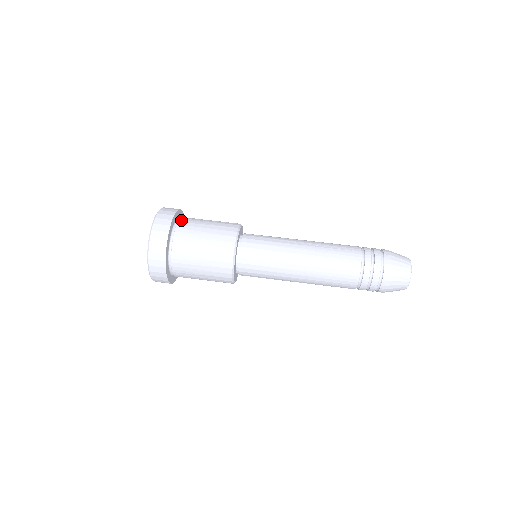
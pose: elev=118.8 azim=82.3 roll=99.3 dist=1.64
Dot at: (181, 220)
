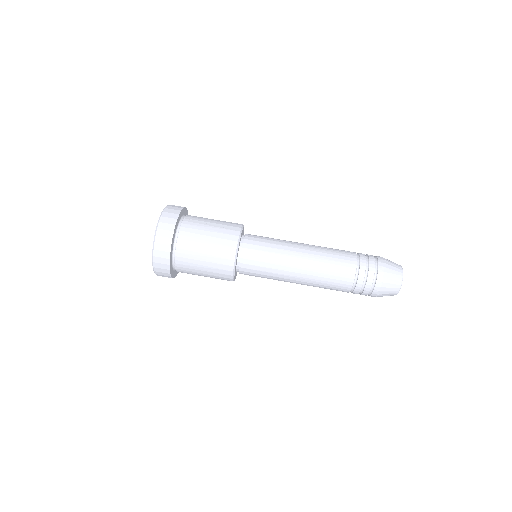
Dot at: (180, 236)
